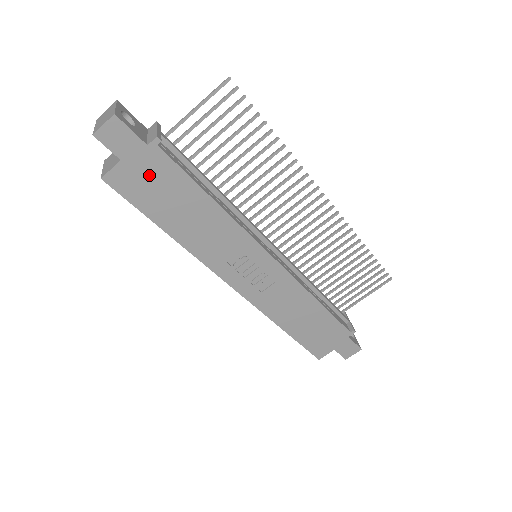
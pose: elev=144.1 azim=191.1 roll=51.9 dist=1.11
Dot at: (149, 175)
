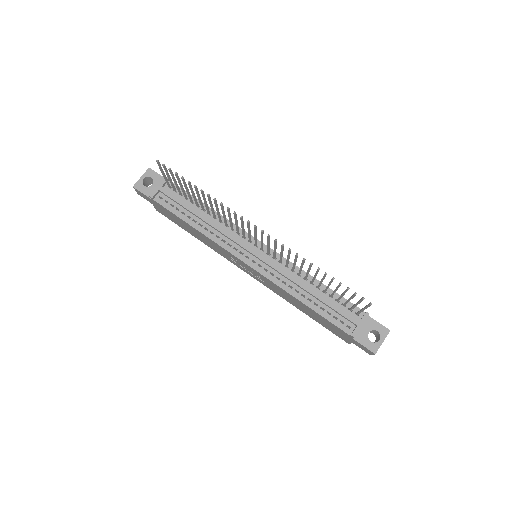
Dot at: (165, 211)
